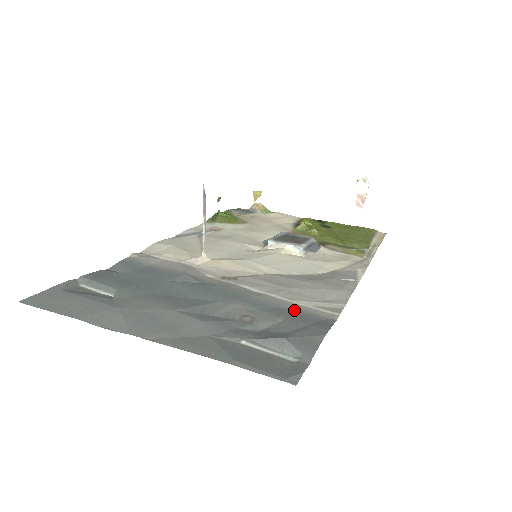
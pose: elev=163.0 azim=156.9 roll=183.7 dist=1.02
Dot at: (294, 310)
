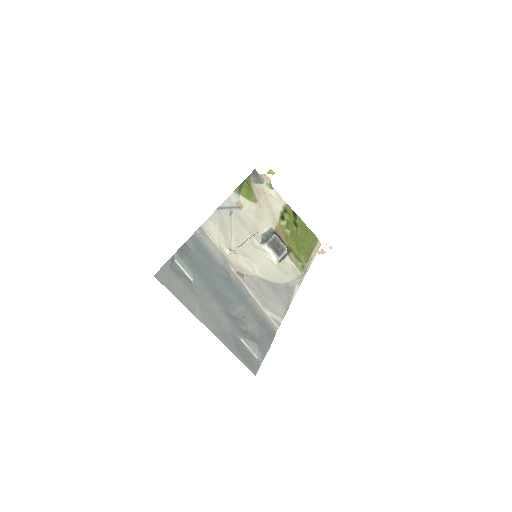
Dot at: (263, 318)
